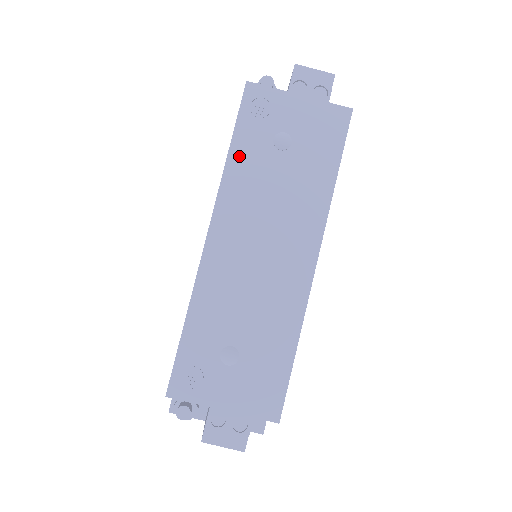
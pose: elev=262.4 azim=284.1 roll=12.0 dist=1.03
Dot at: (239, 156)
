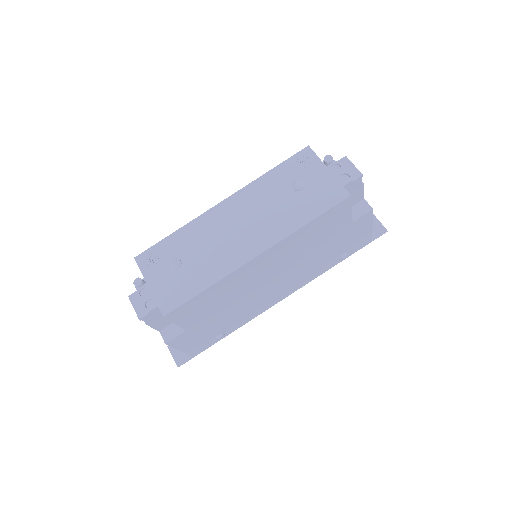
Dot at: (271, 177)
